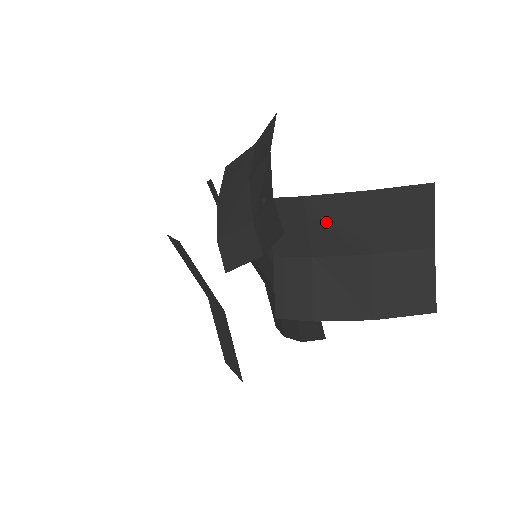
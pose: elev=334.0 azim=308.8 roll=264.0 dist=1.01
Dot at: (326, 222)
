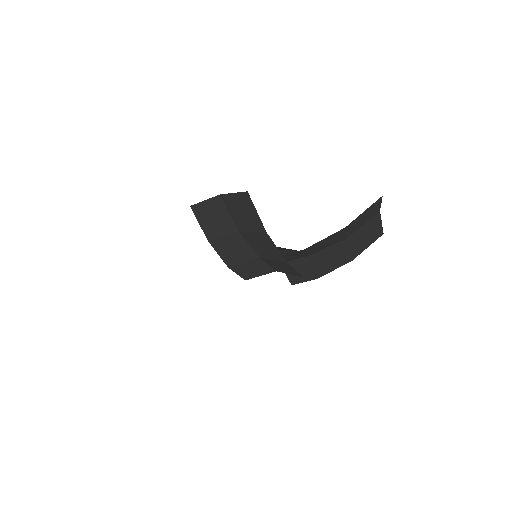
Dot at: (319, 246)
